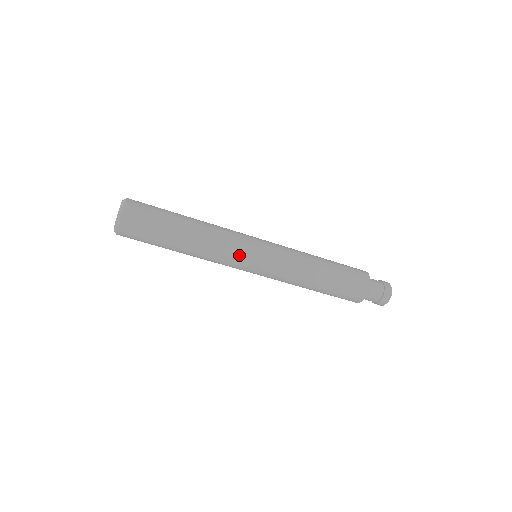
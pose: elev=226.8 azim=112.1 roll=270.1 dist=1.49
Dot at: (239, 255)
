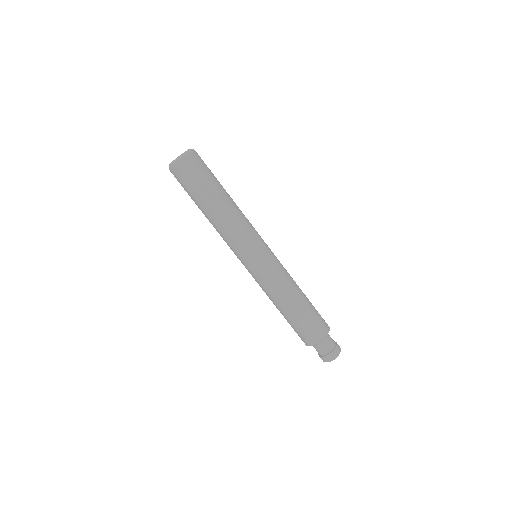
Dot at: (239, 248)
